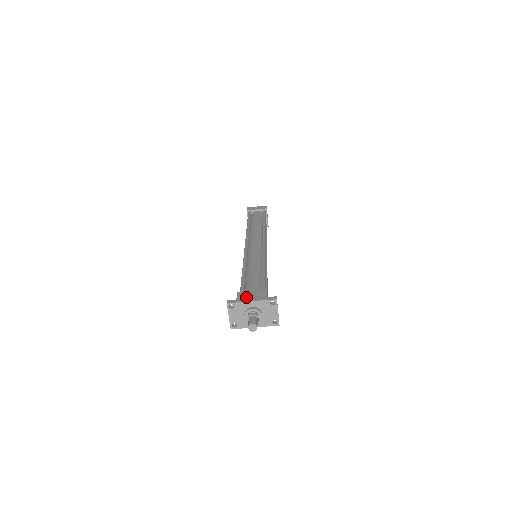
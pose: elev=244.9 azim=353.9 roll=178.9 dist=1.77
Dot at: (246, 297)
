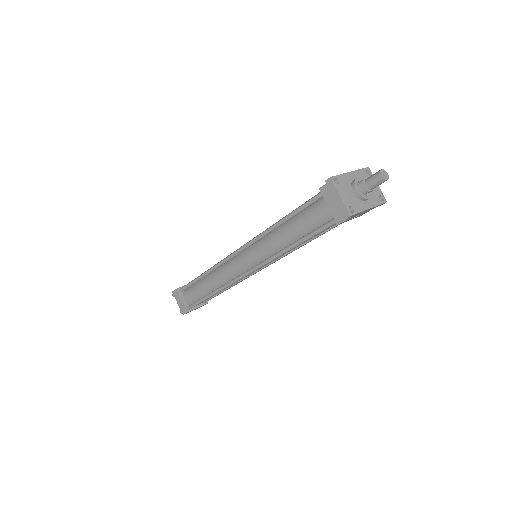
Dot at: occluded
